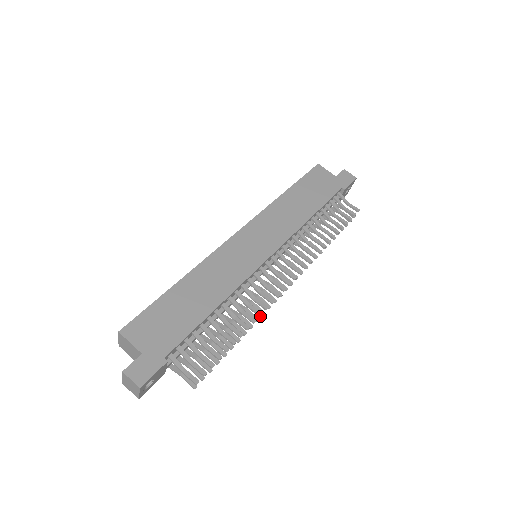
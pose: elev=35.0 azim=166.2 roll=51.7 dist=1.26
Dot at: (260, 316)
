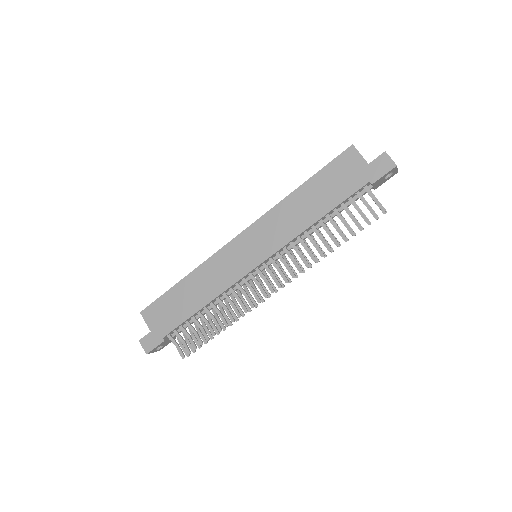
Dot at: (239, 317)
